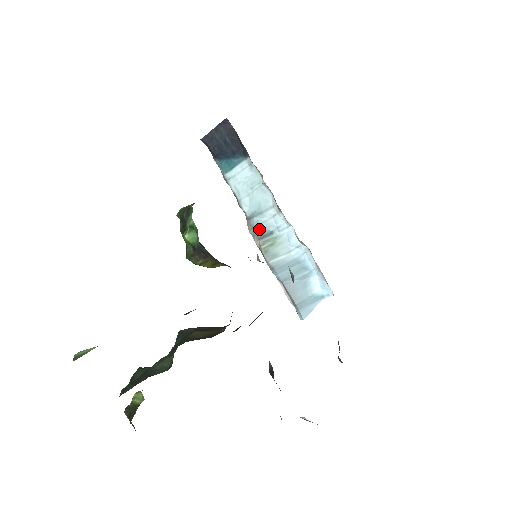
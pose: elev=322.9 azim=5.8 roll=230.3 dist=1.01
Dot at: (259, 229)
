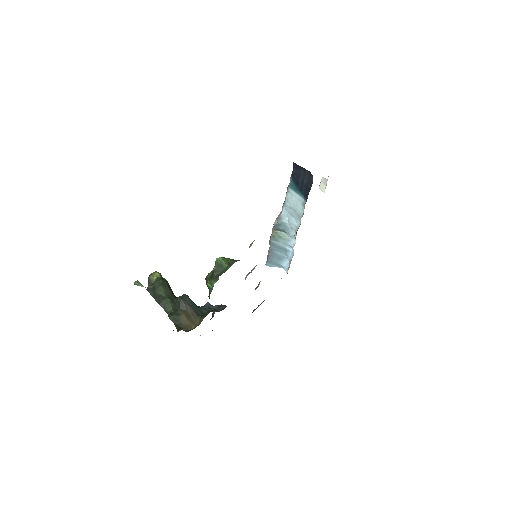
Dot at: (280, 226)
